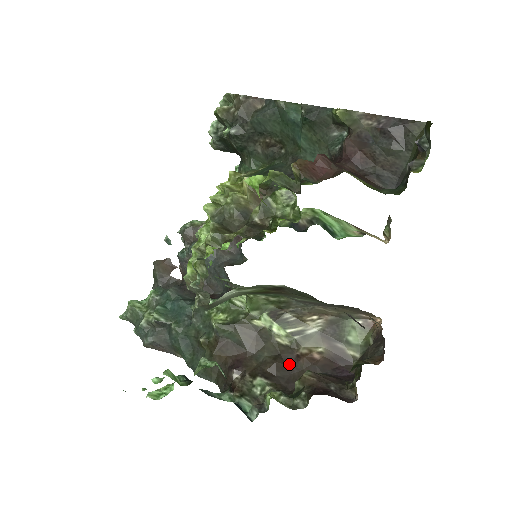
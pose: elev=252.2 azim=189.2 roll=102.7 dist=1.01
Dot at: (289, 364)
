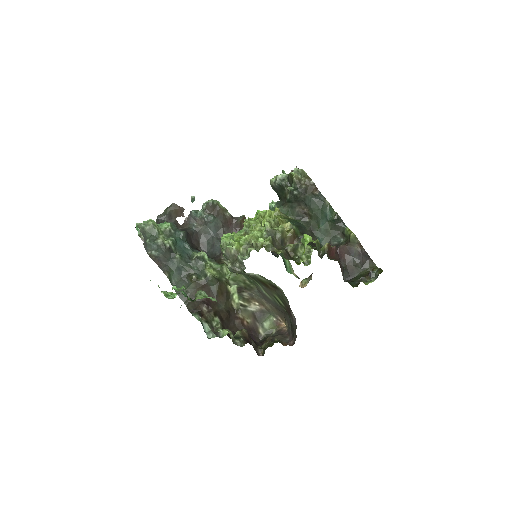
Dot at: (231, 319)
